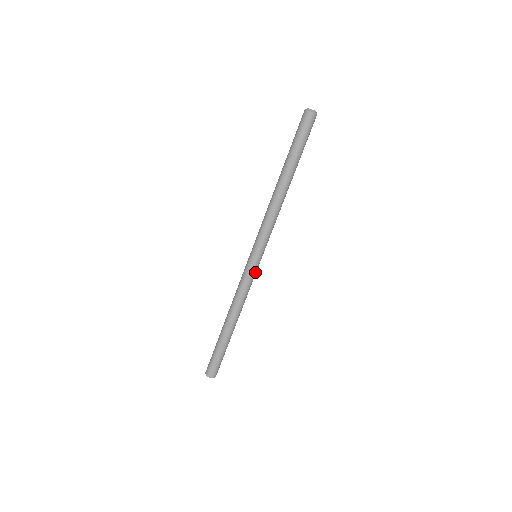
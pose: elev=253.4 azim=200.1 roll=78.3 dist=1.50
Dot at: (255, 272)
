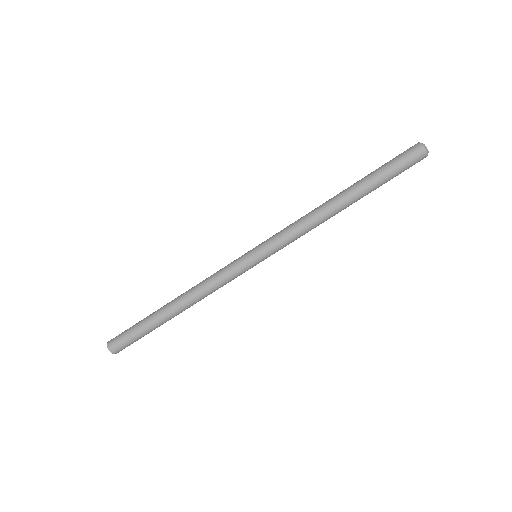
Dot at: occluded
